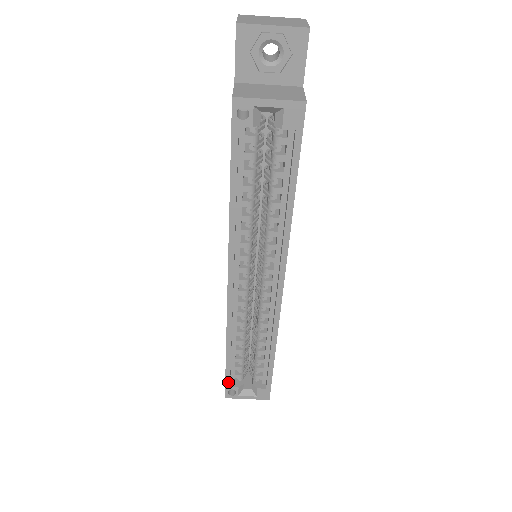
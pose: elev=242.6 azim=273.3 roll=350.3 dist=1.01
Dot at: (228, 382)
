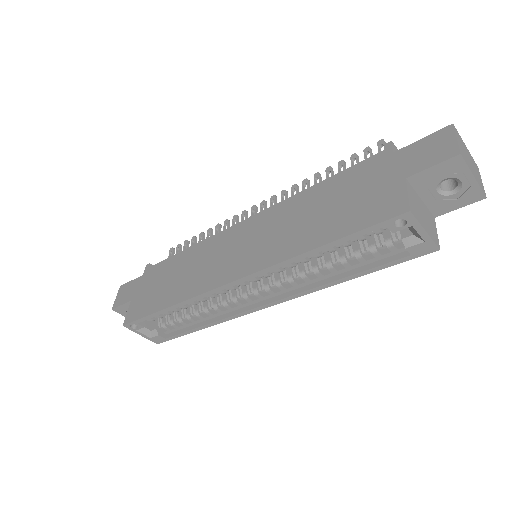
Dot at: (141, 320)
